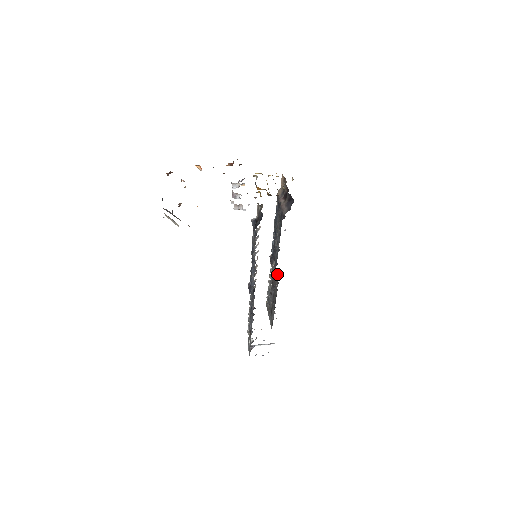
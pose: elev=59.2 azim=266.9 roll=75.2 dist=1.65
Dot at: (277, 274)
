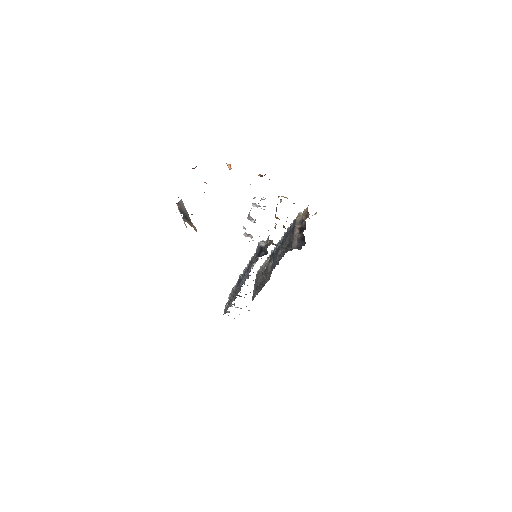
Dot at: (271, 272)
